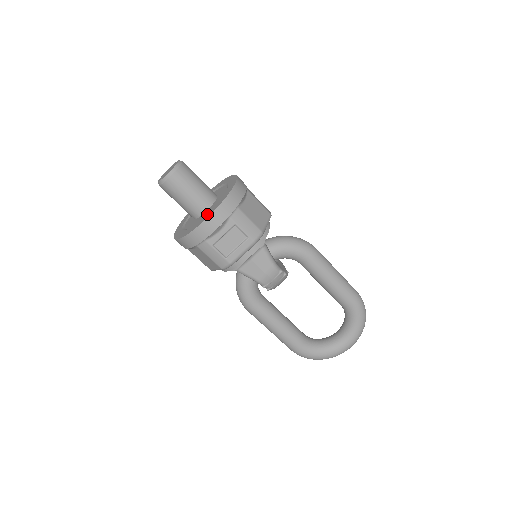
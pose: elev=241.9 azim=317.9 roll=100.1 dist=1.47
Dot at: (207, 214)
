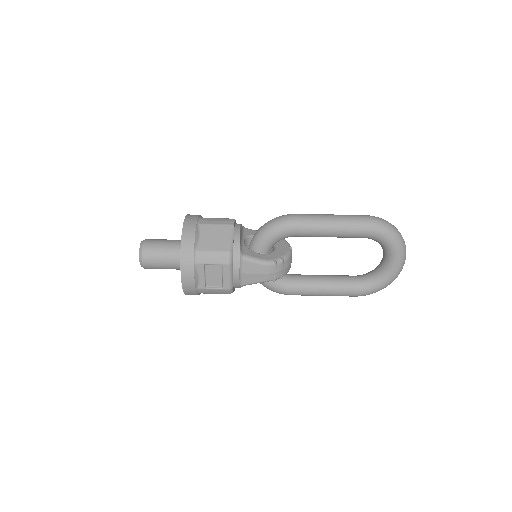
Dot at: occluded
